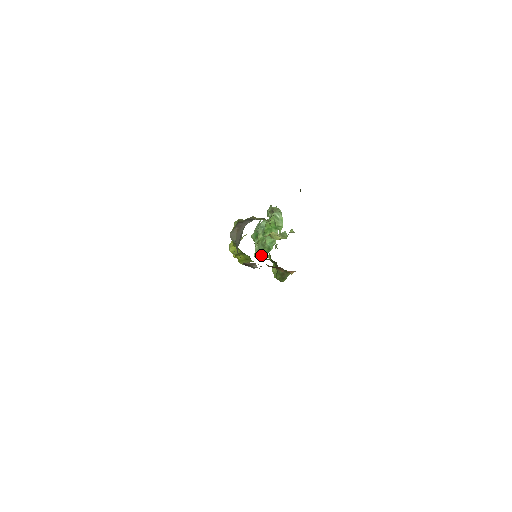
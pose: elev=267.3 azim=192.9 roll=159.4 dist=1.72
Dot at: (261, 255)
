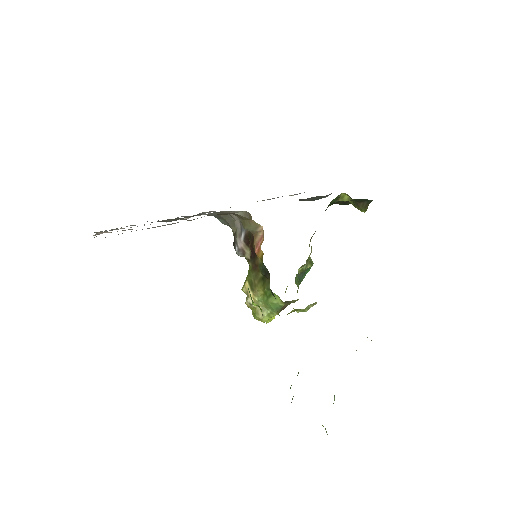
Dot at: occluded
